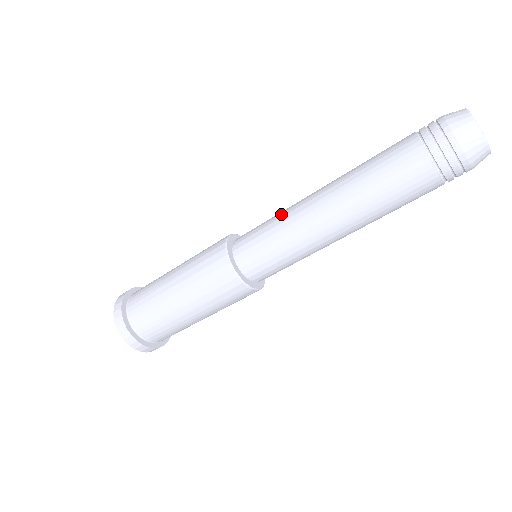
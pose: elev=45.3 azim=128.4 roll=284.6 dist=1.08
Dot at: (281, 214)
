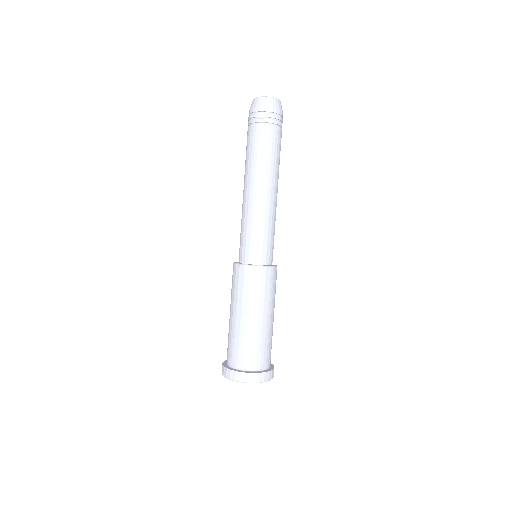
Dot at: (242, 221)
